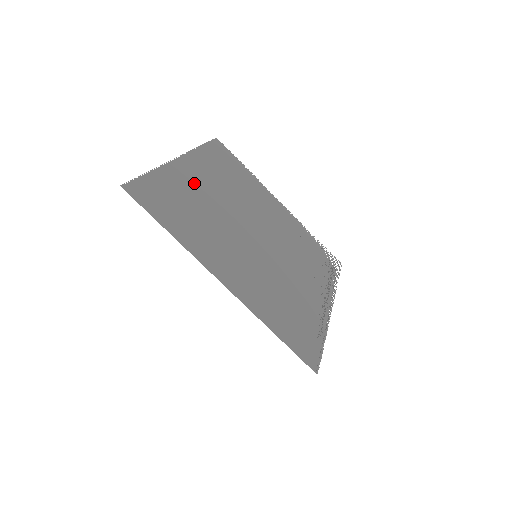
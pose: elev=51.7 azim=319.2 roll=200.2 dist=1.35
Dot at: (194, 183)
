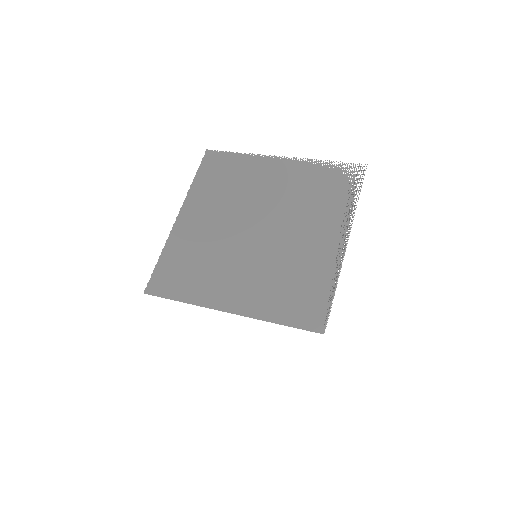
Dot at: (193, 231)
